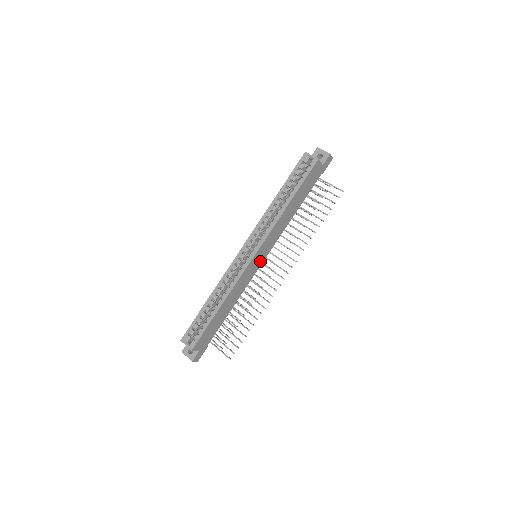
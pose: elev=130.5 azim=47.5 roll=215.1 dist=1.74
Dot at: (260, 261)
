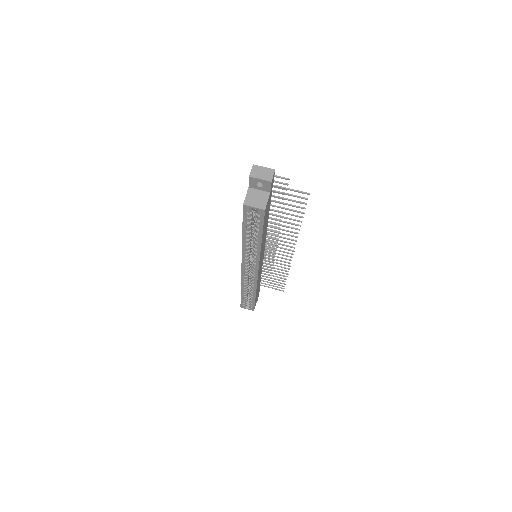
Dot at: occluded
